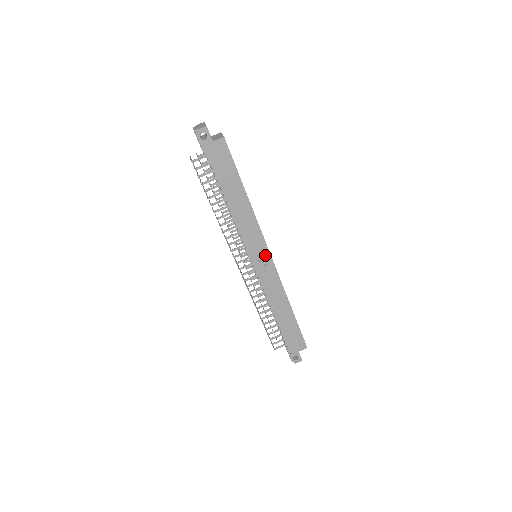
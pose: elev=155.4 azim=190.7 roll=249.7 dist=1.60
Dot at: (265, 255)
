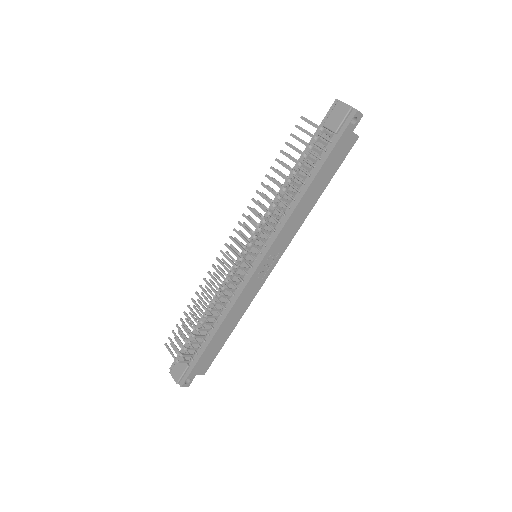
Dot at: (273, 262)
